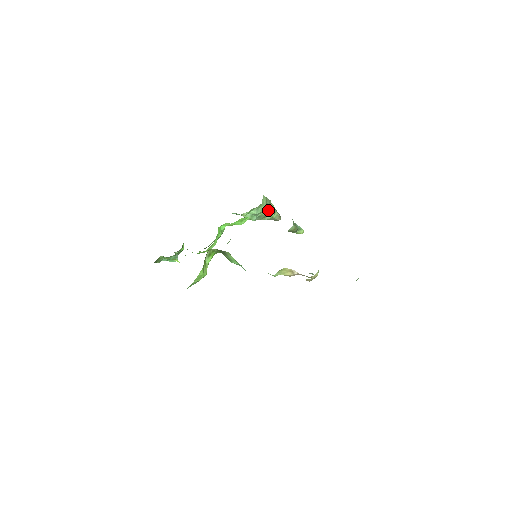
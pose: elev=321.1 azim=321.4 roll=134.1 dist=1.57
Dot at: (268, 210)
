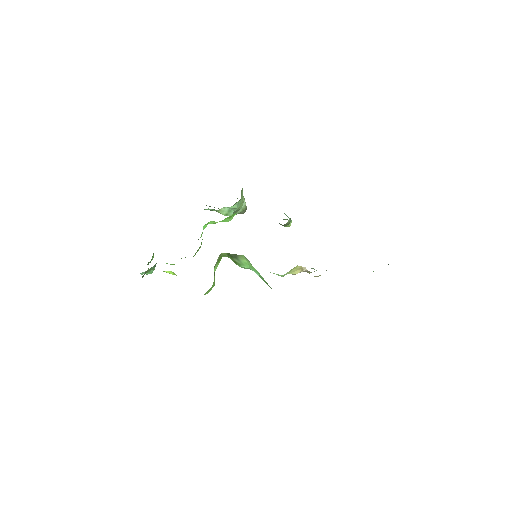
Dot at: occluded
